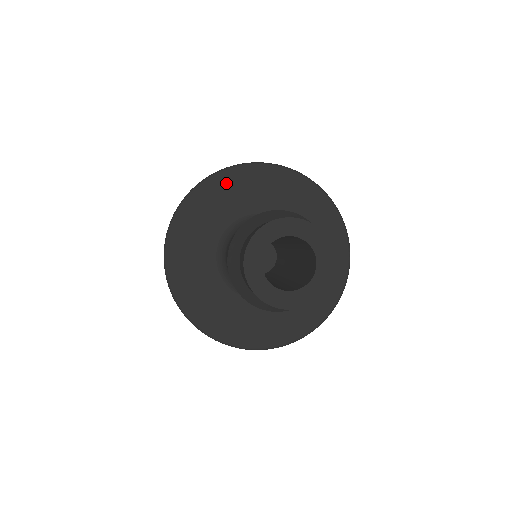
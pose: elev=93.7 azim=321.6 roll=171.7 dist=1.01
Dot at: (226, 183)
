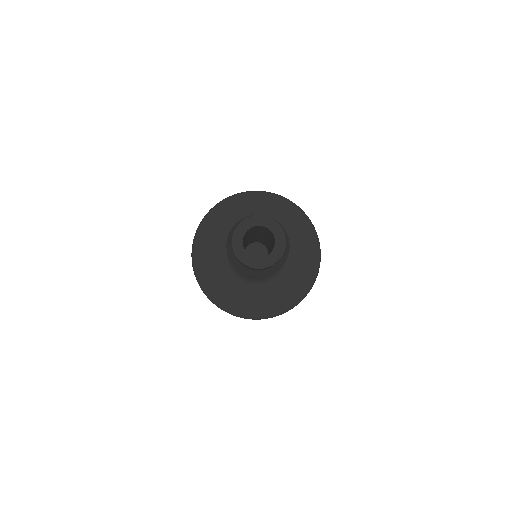
Dot at: (272, 202)
